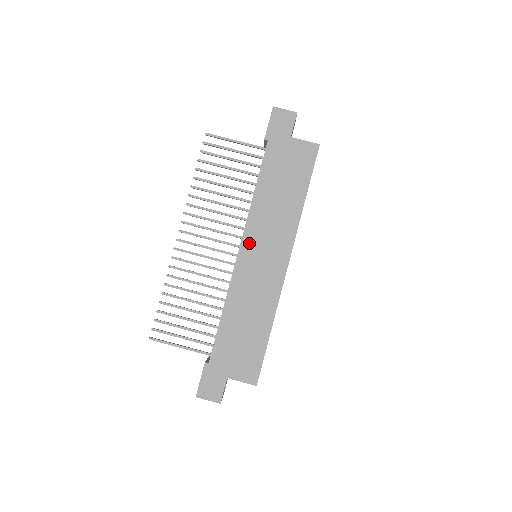
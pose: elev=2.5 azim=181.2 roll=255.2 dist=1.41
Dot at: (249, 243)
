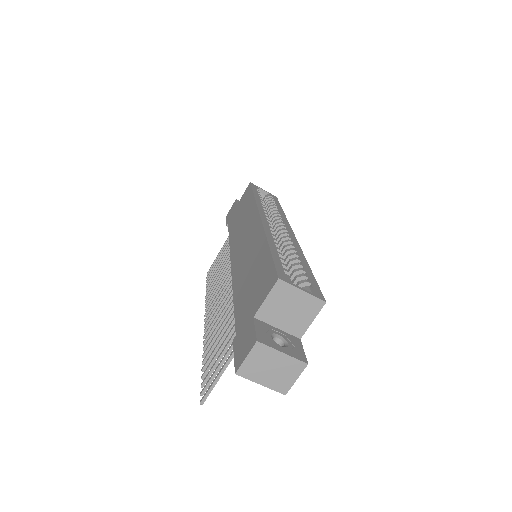
Dot at: (235, 253)
